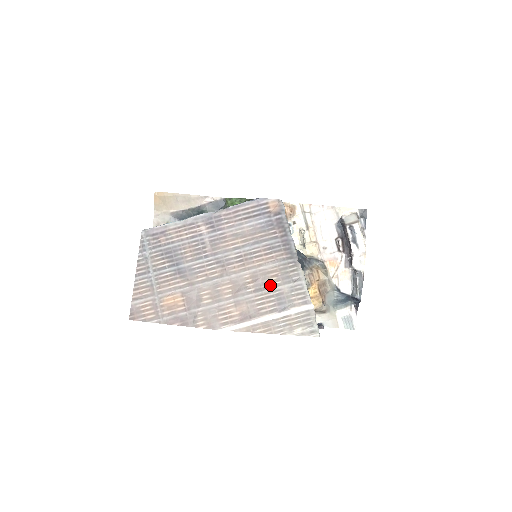
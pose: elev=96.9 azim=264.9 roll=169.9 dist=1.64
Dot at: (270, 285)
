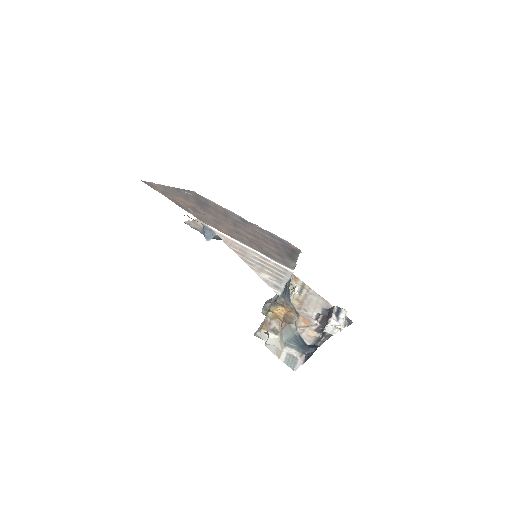
Dot at: (265, 248)
